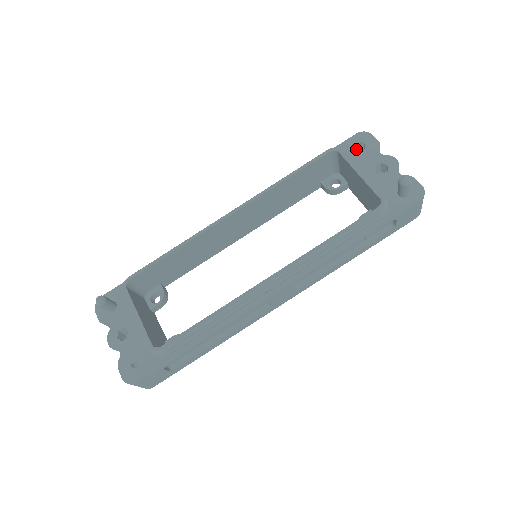
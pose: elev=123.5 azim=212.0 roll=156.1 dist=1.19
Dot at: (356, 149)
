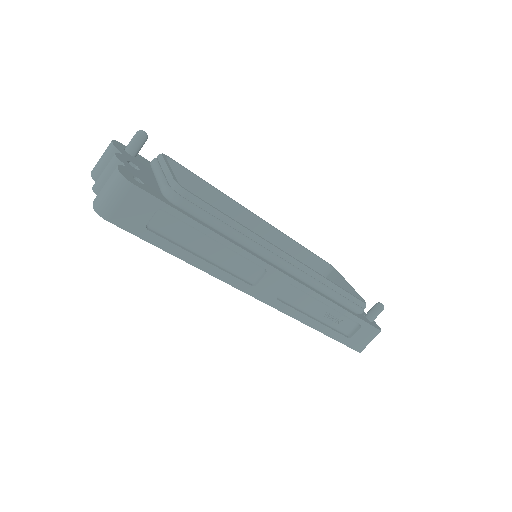
Dot at: occluded
